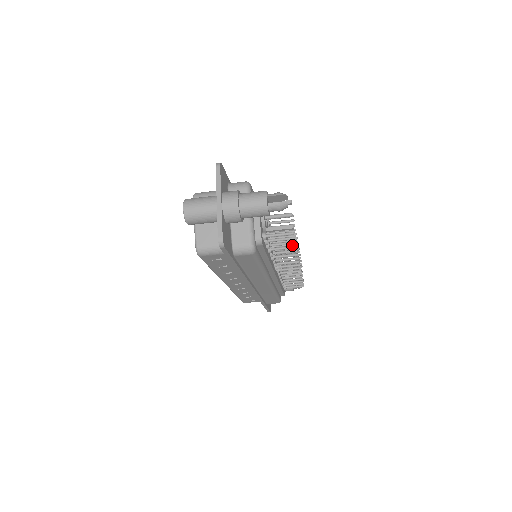
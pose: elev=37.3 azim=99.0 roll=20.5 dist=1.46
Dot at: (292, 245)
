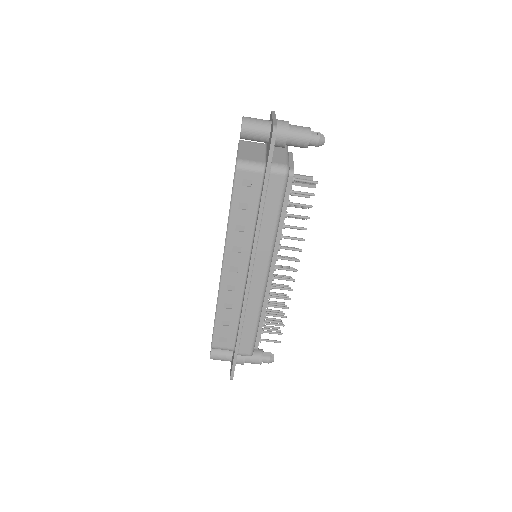
Dot at: occluded
